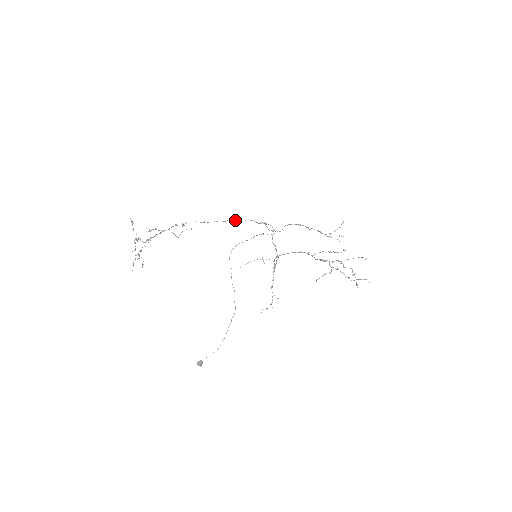
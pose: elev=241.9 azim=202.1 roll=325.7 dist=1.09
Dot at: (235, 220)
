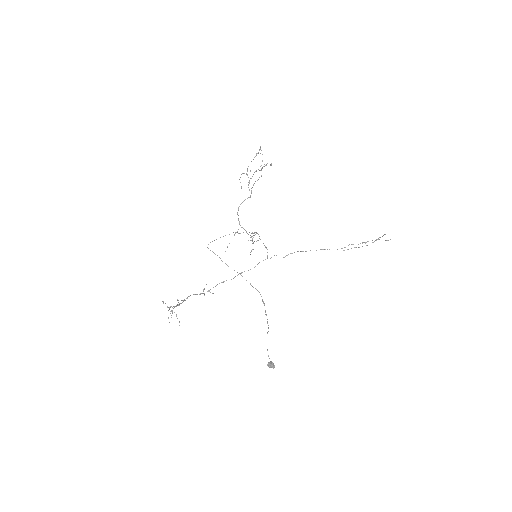
Dot at: occluded
